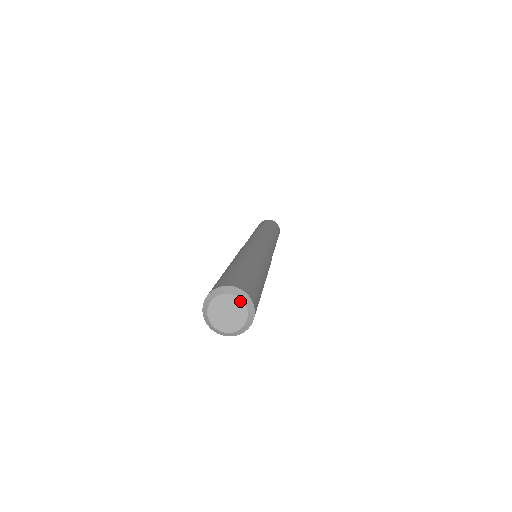
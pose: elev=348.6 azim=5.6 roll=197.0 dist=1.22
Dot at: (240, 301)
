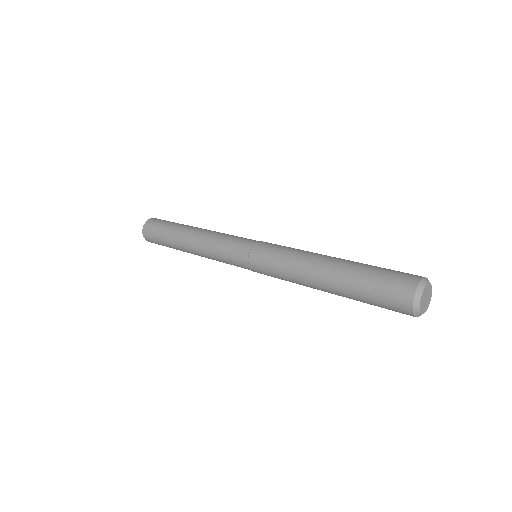
Dot at: (431, 288)
